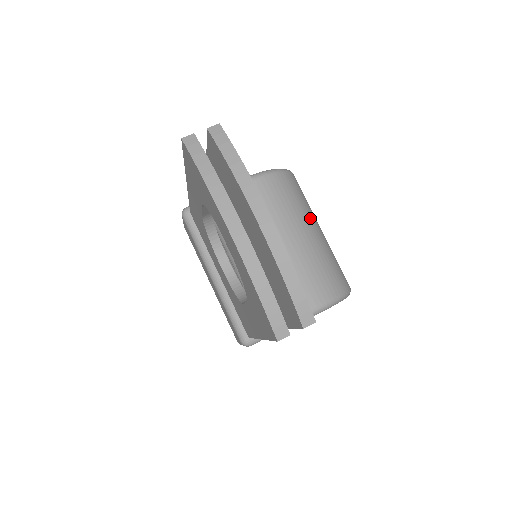
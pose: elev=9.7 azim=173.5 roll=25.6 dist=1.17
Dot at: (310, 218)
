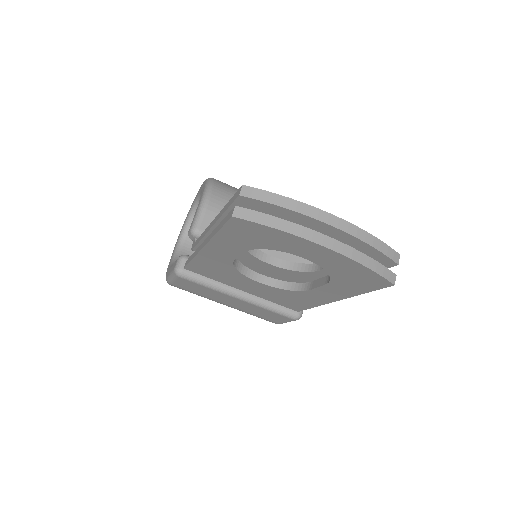
Dot at: occluded
